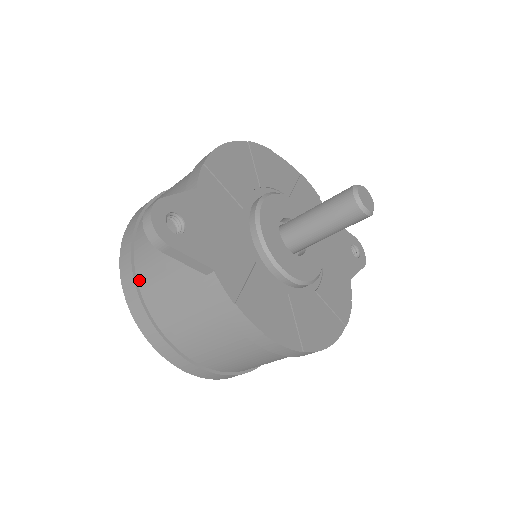
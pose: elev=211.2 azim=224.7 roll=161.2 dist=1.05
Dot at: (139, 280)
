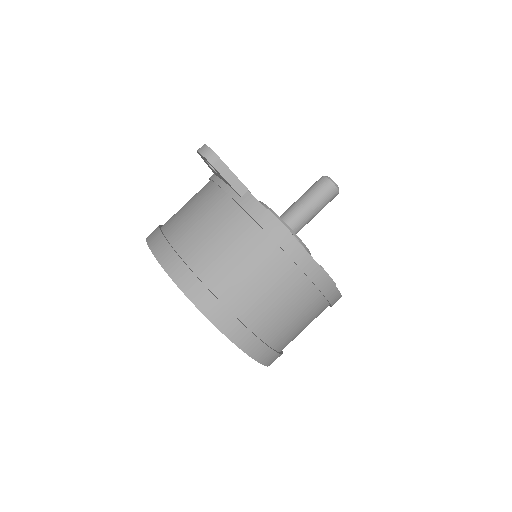
Dot at: (172, 241)
